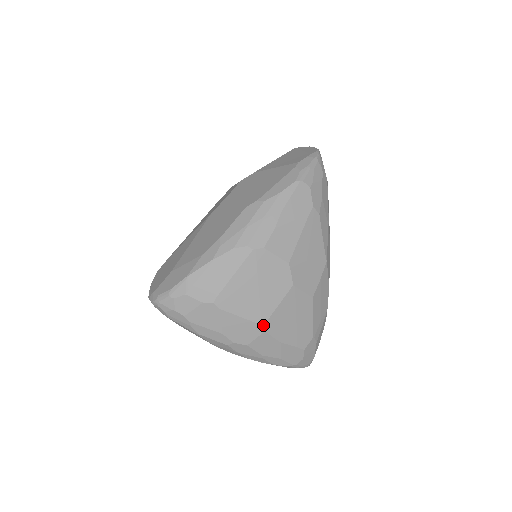
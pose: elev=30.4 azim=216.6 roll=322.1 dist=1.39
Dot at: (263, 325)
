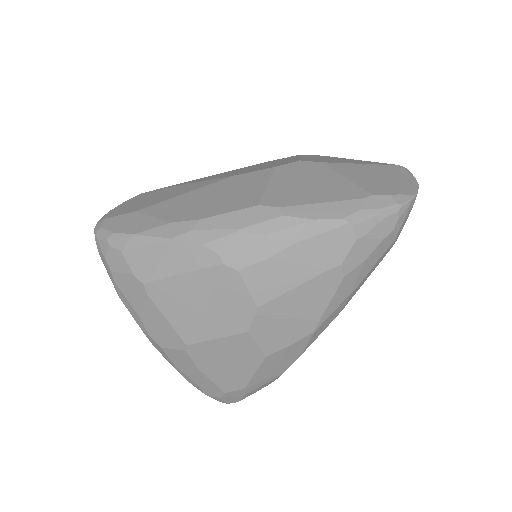
Dot at: (187, 344)
